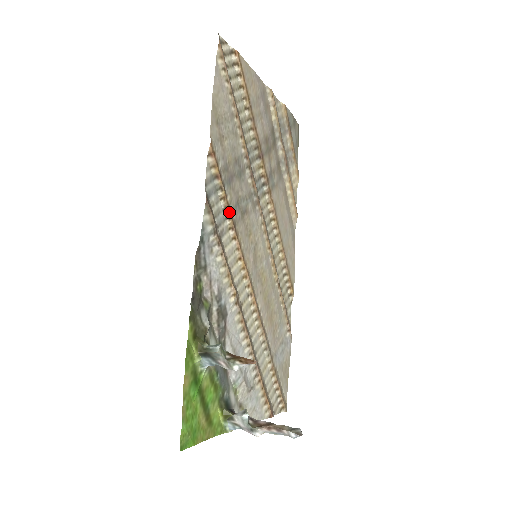
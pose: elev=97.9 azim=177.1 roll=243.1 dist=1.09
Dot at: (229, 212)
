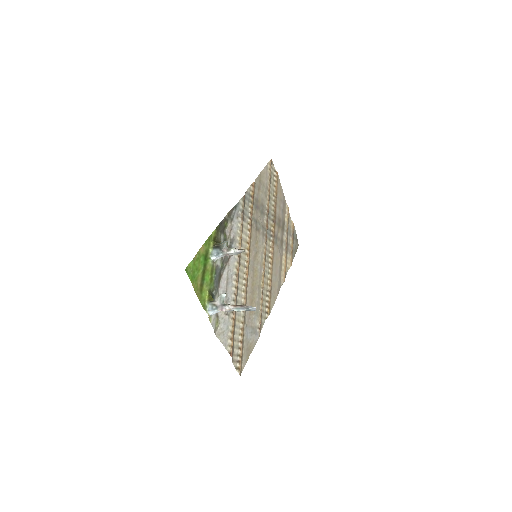
Dot at: (251, 217)
